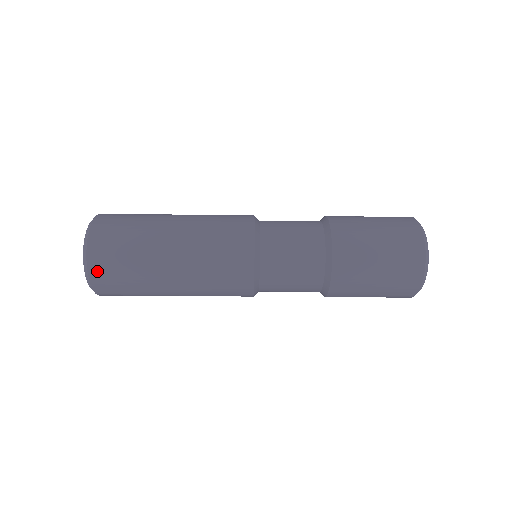
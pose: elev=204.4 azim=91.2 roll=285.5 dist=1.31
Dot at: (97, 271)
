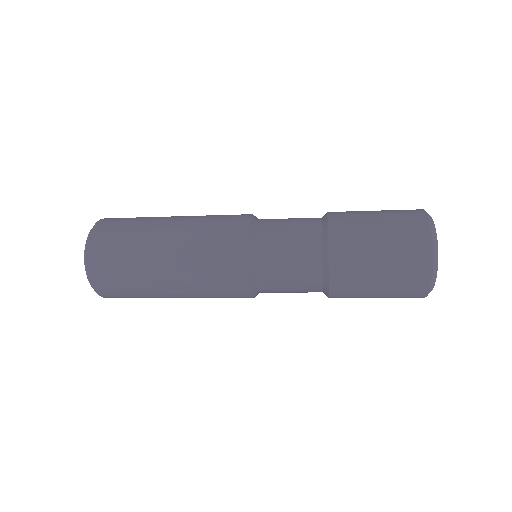
Dot at: (108, 296)
